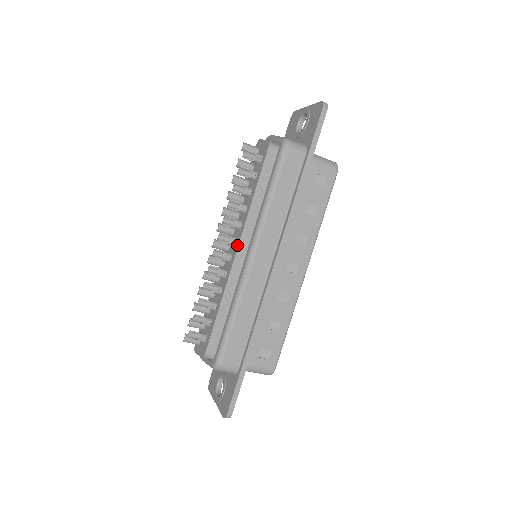
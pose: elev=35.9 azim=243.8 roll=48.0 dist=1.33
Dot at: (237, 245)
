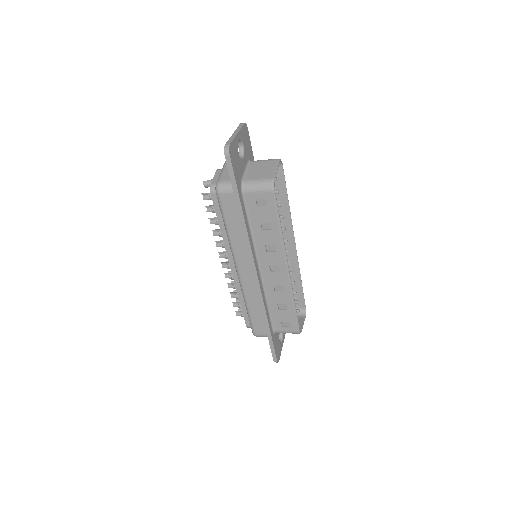
Dot at: (229, 261)
